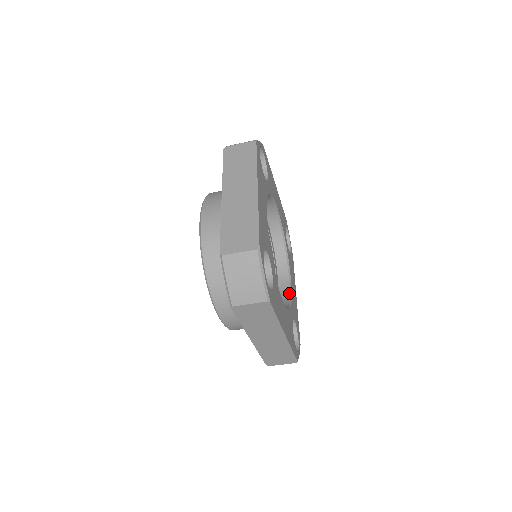
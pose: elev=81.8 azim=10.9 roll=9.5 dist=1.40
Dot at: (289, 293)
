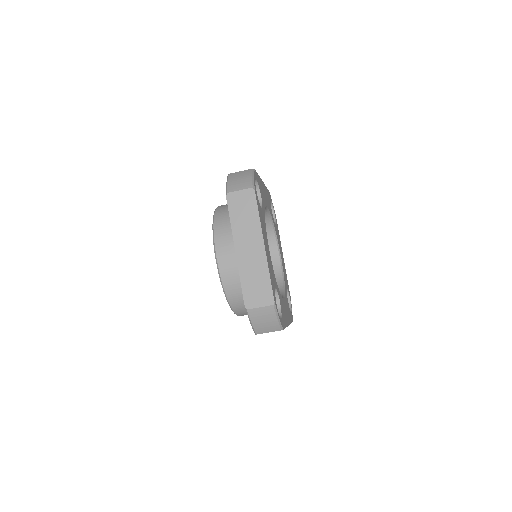
Dot at: (281, 267)
